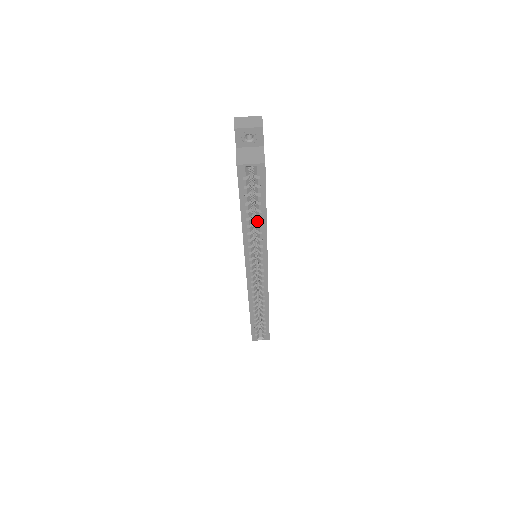
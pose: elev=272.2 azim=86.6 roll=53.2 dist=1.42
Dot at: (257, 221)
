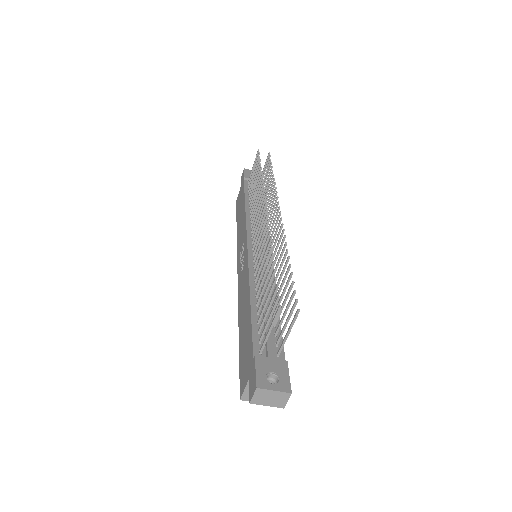
Dot at: occluded
